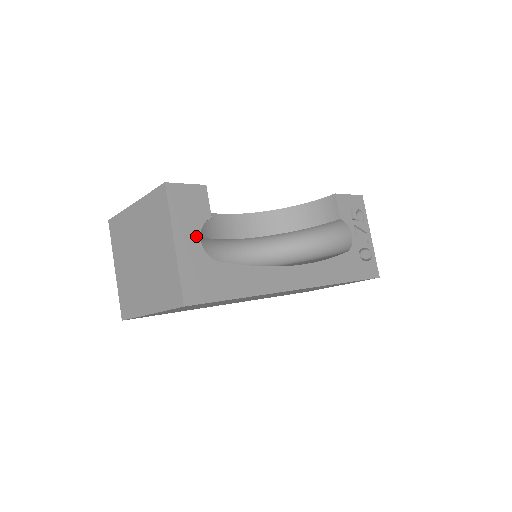
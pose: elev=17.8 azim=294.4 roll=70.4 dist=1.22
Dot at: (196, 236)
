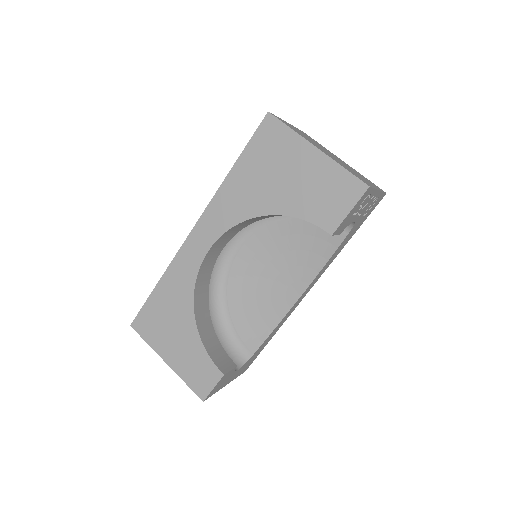
Dot at: (234, 374)
